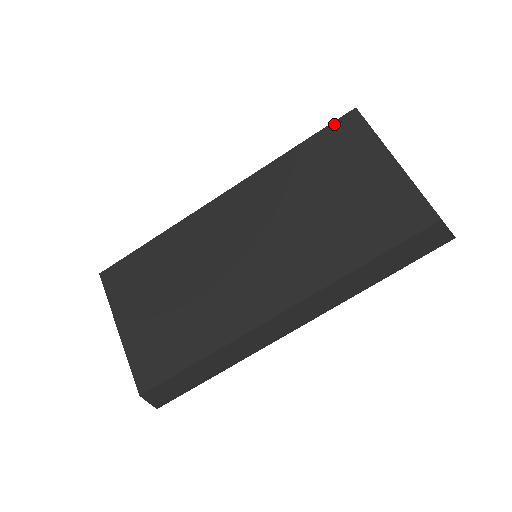
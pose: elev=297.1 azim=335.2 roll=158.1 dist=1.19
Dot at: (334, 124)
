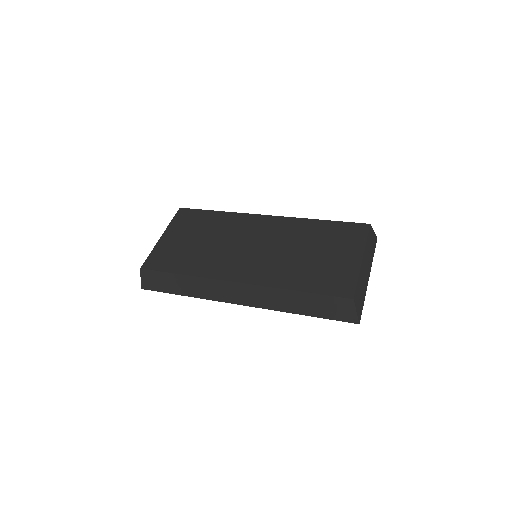
Dot at: (352, 223)
